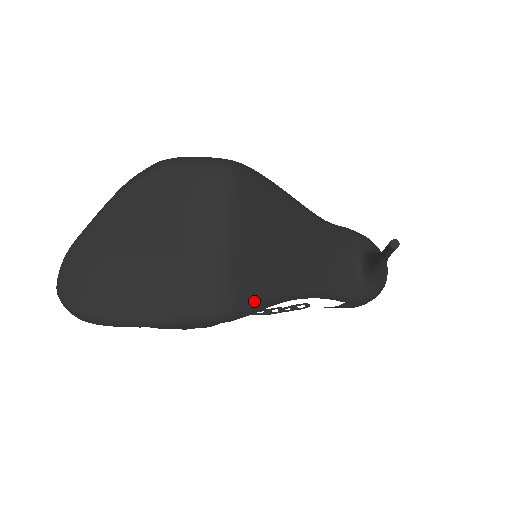
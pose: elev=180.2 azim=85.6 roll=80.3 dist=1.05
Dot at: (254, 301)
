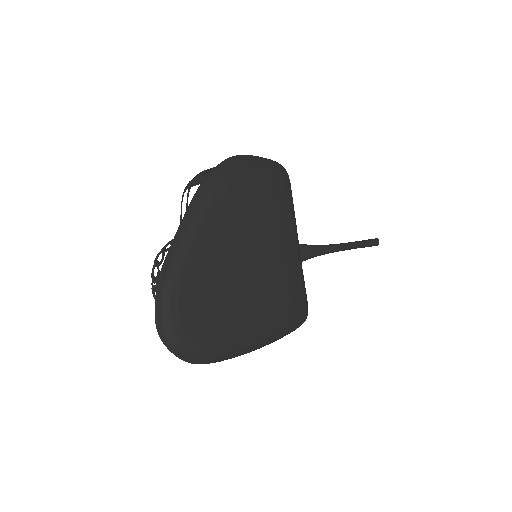
Dot at: occluded
